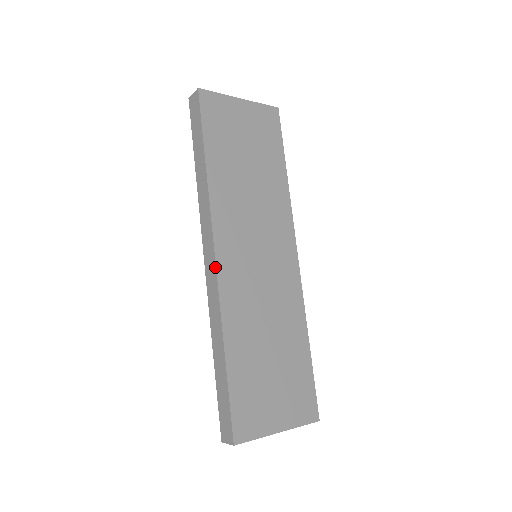
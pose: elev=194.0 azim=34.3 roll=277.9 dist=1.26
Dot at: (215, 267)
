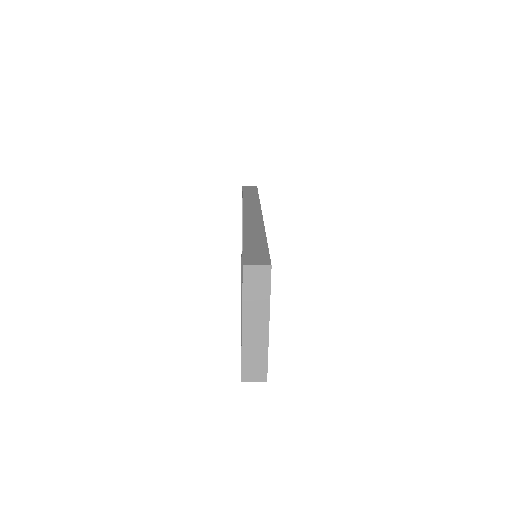
Dot at: (261, 215)
